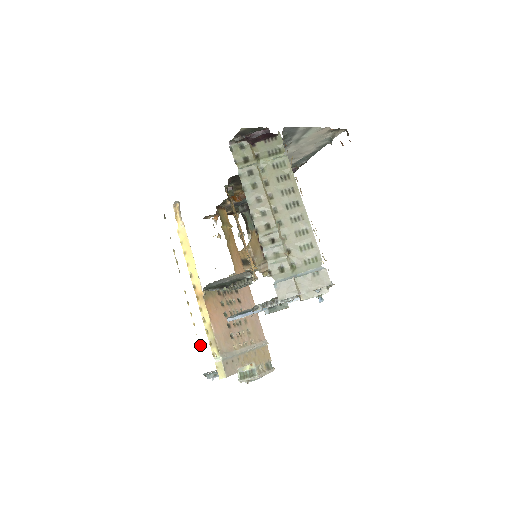
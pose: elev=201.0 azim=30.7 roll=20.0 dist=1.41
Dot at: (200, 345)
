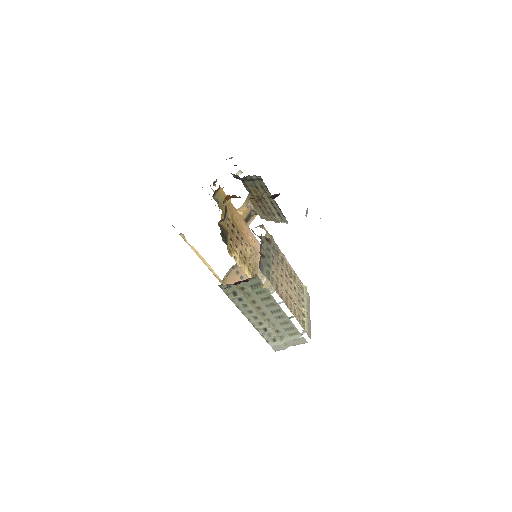
Dot at: occluded
